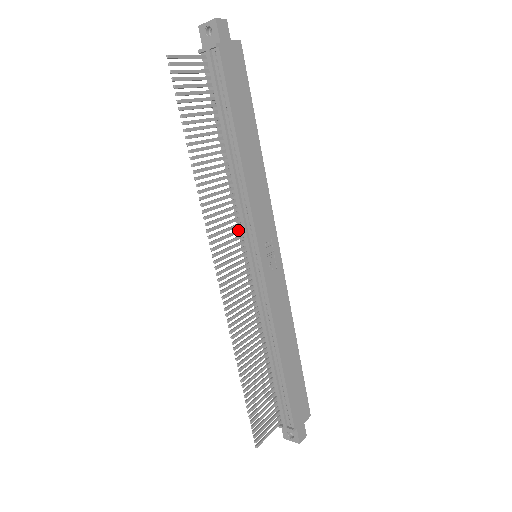
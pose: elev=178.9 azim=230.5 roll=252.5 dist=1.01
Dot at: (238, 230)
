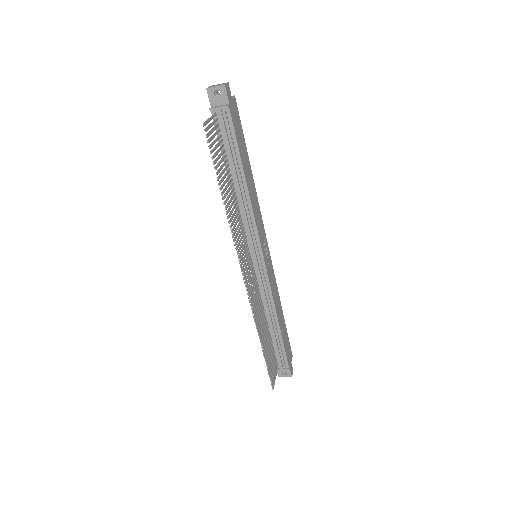
Dot at: (246, 241)
